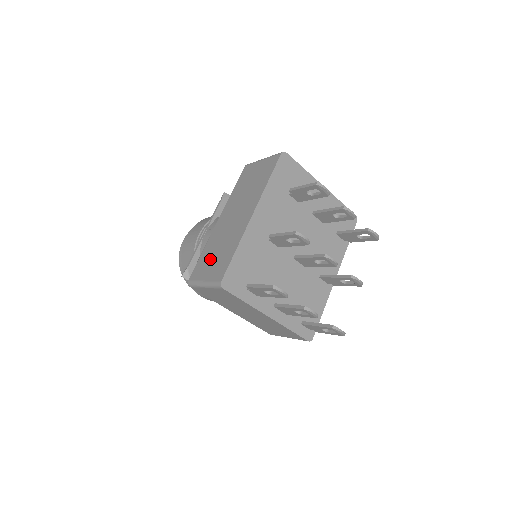
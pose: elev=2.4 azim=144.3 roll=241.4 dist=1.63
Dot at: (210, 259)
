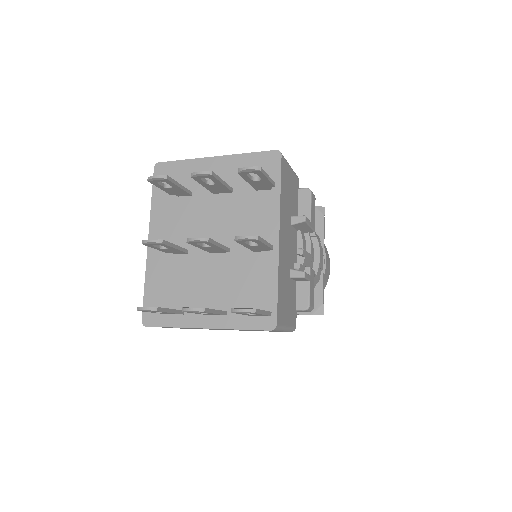
Dot at: occluded
